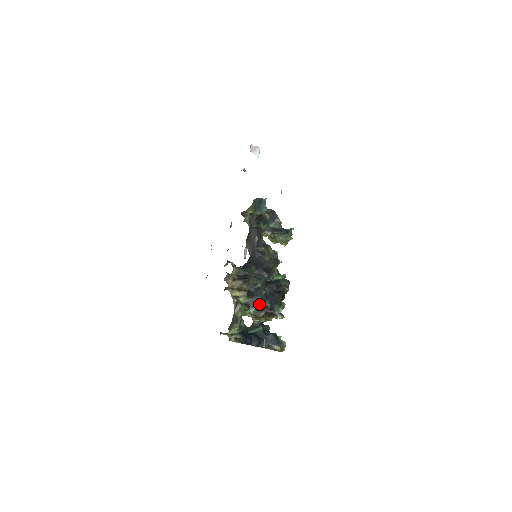
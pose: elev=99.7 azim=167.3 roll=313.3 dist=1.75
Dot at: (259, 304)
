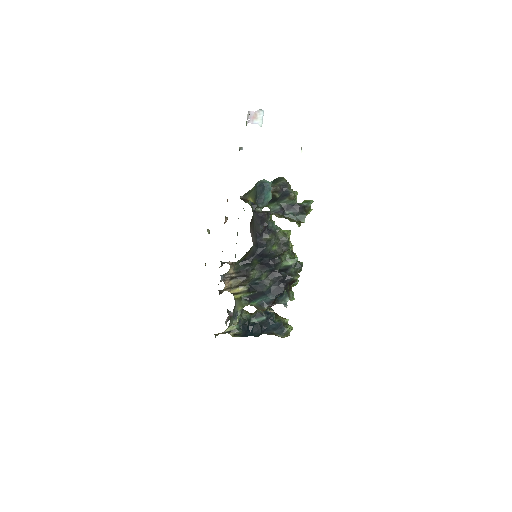
Dot at: (261, 298)
